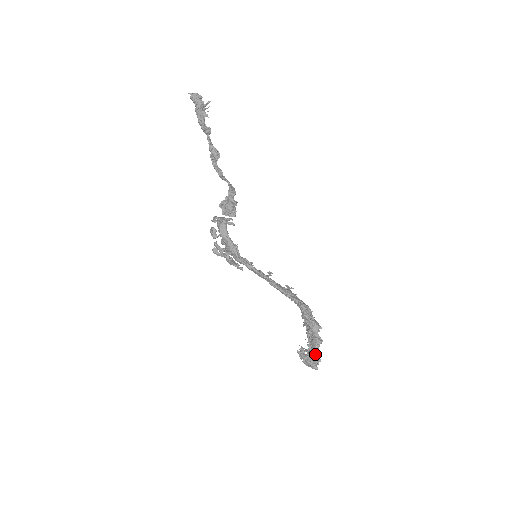
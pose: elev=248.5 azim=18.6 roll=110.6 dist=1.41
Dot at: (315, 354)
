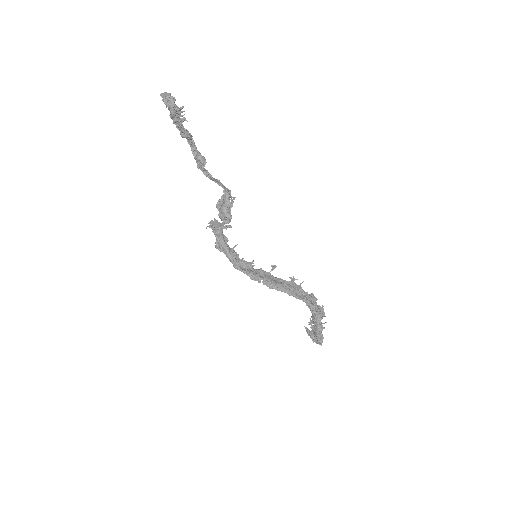
Dot at: (317, 338)
